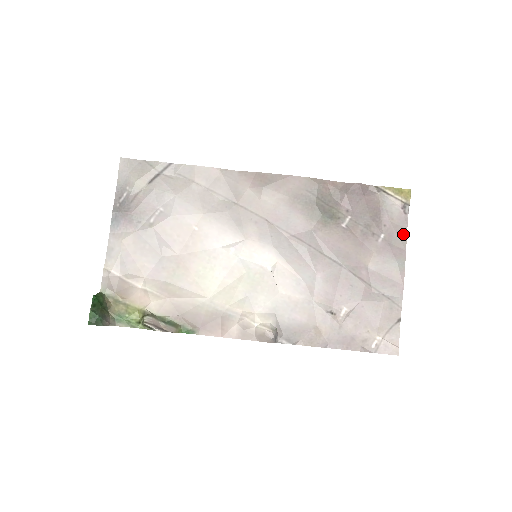
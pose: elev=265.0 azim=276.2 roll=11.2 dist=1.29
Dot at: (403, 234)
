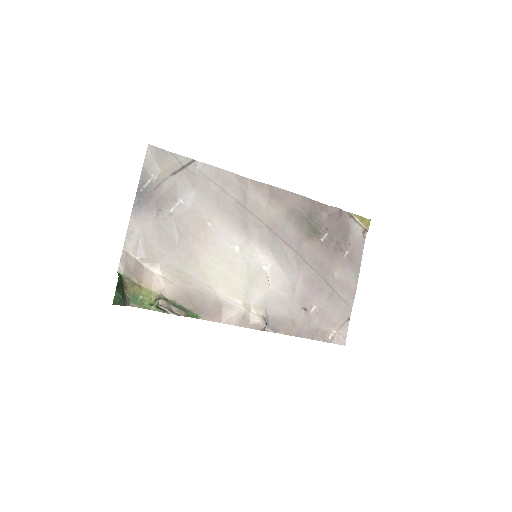
Dot at: (360, 253)
